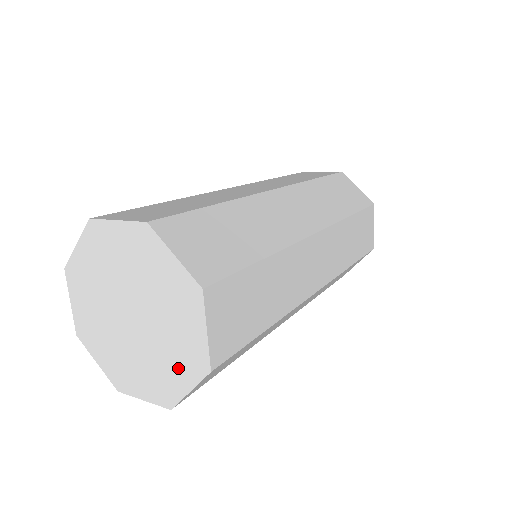
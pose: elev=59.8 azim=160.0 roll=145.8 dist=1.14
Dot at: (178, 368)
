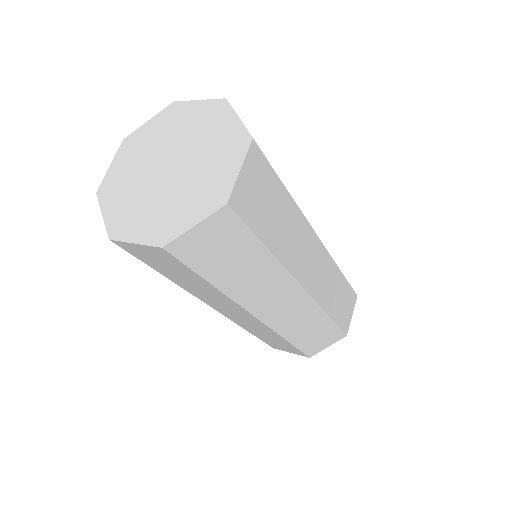
Dot at: (193, 205)
